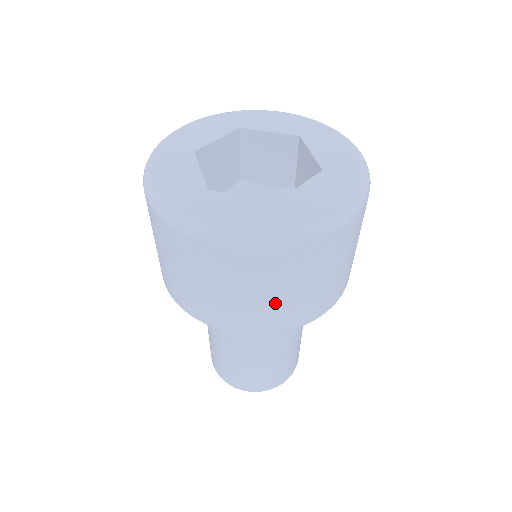
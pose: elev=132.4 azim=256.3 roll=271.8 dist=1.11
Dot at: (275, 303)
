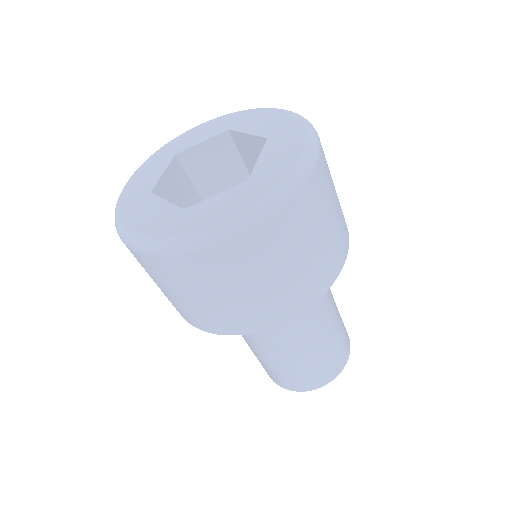
Dot at: (301, 270)
